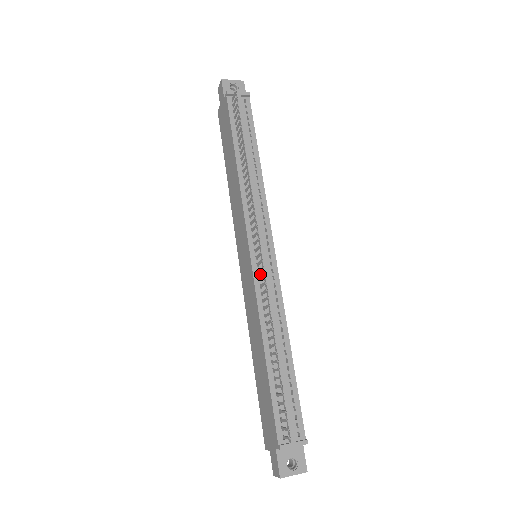
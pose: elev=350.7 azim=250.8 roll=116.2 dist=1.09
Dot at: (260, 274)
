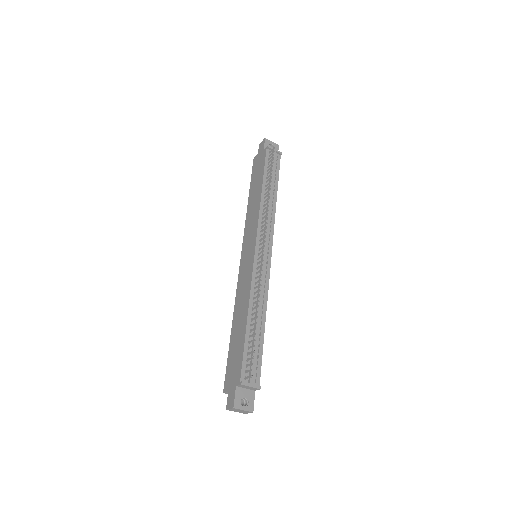
Dot at: (258, 265)
